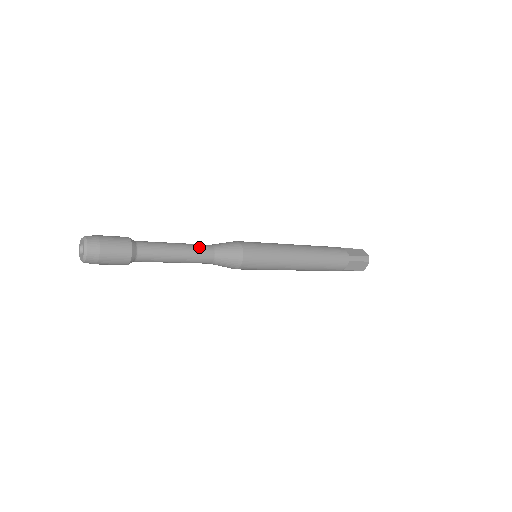
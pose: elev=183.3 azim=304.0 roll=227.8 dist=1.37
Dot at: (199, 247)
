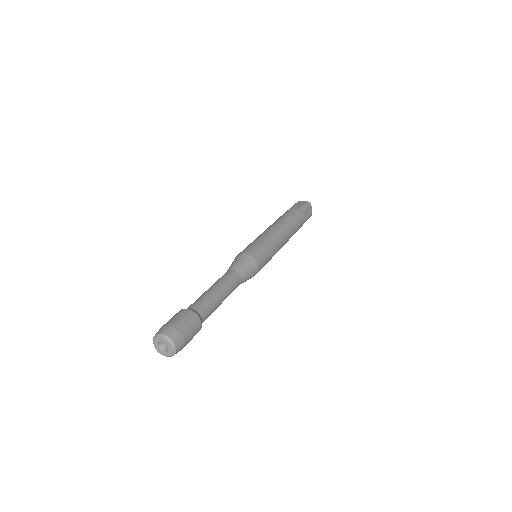
Dot at: (225, 277)
